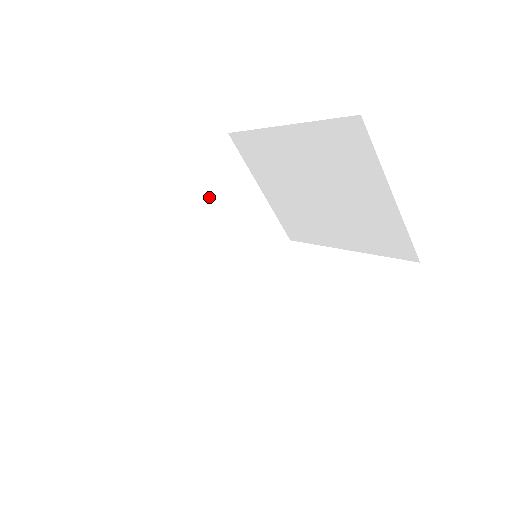
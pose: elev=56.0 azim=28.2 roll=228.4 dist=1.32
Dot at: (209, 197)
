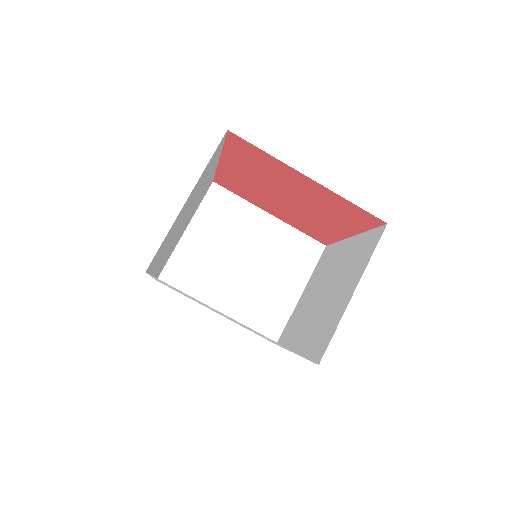
Dot at: occluded
